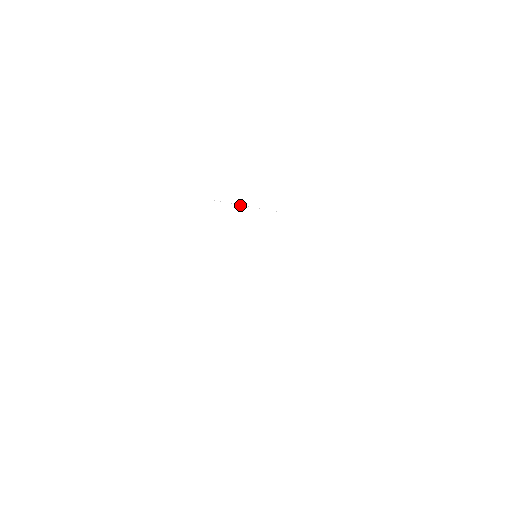
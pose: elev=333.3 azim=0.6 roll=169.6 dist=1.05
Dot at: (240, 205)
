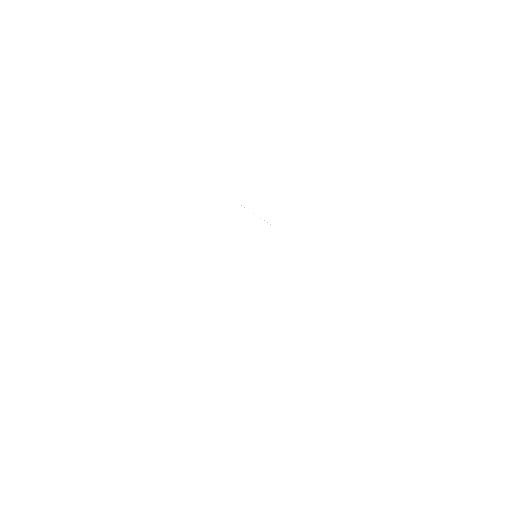
Dot at: occluded
